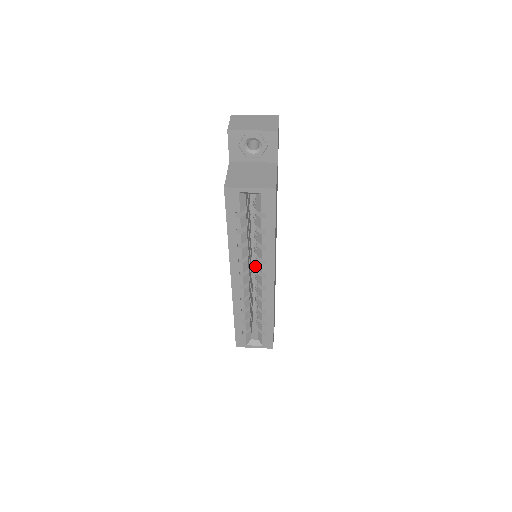
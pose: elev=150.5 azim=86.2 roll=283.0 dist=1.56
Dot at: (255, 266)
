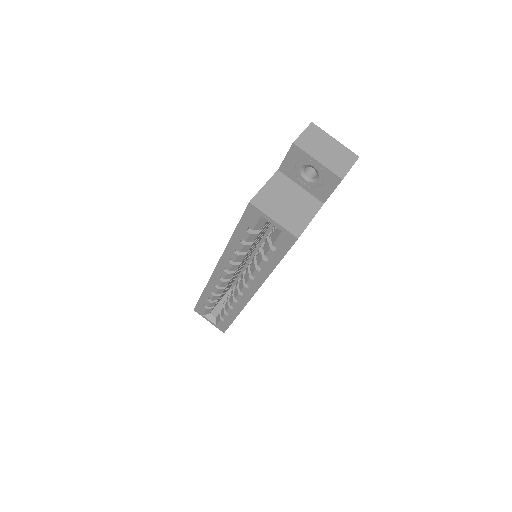
Dot at: occluded
